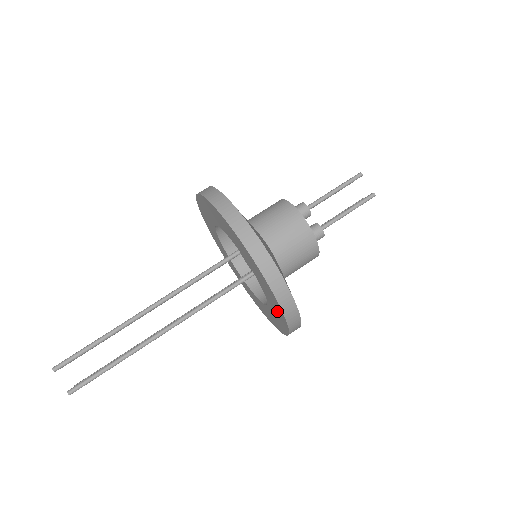
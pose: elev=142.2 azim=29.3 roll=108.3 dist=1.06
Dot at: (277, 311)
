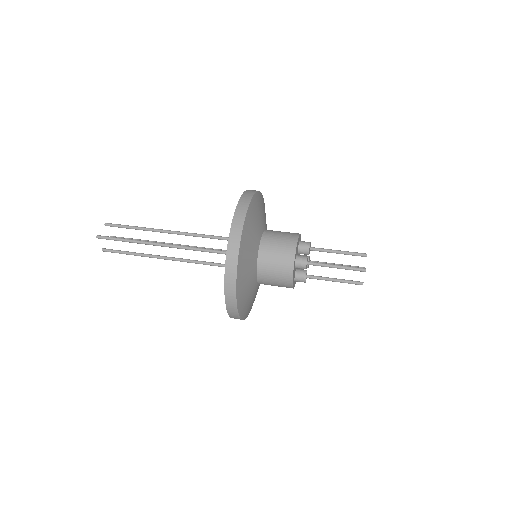
Dot at: occluded
